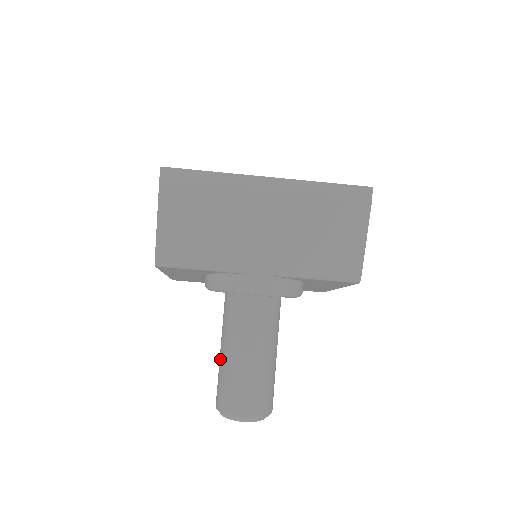
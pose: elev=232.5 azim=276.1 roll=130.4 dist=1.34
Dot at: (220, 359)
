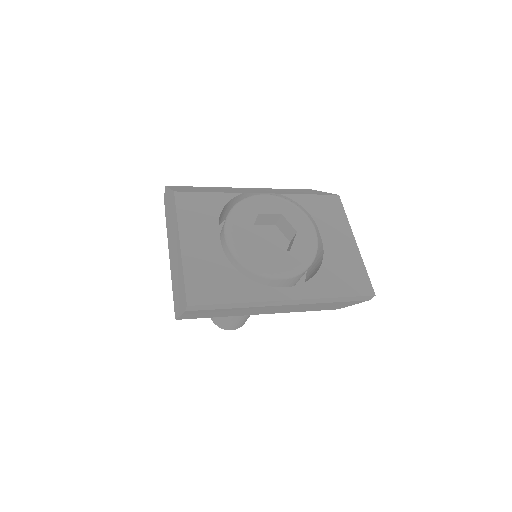
Dot at: occluded
